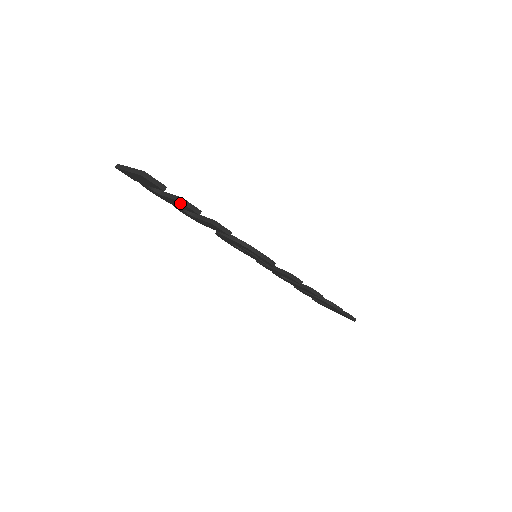
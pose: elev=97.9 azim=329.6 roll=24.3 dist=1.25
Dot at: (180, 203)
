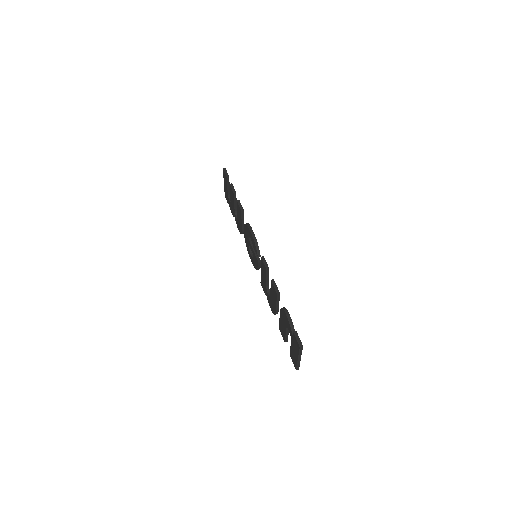
Dot at: (231, 189)
